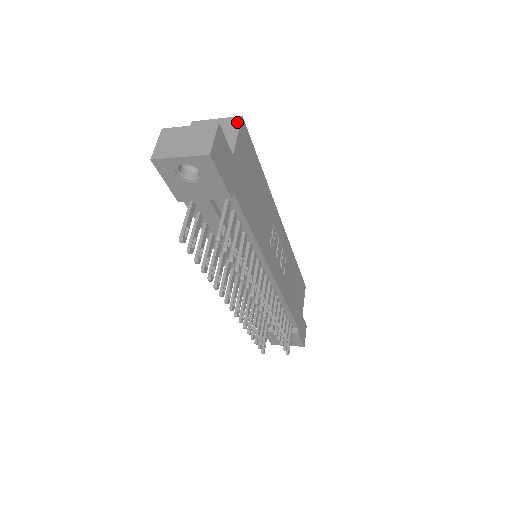
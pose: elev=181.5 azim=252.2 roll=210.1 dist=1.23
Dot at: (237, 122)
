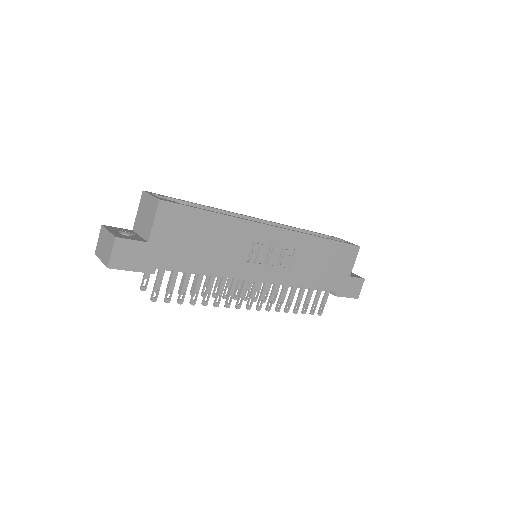
Dot at: (156, 206)
